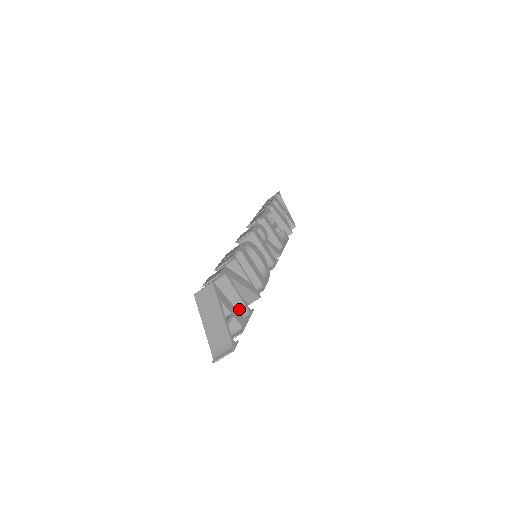
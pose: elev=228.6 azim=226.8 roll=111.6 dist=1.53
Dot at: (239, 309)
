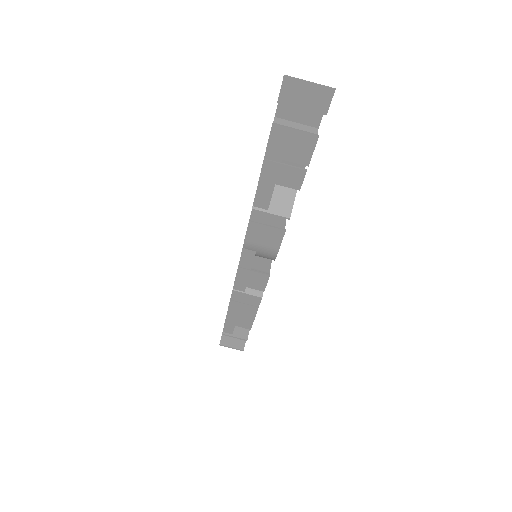
Dot at: occluded
